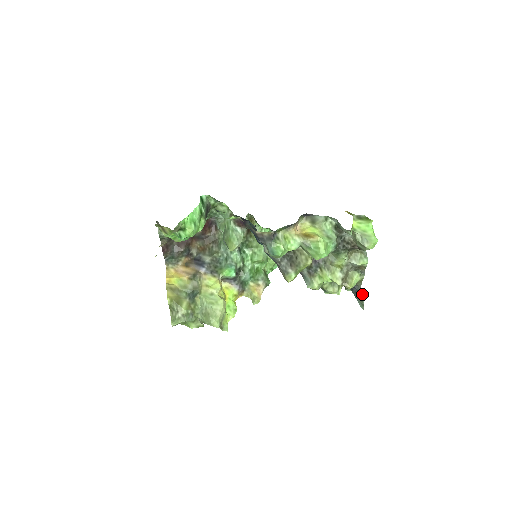
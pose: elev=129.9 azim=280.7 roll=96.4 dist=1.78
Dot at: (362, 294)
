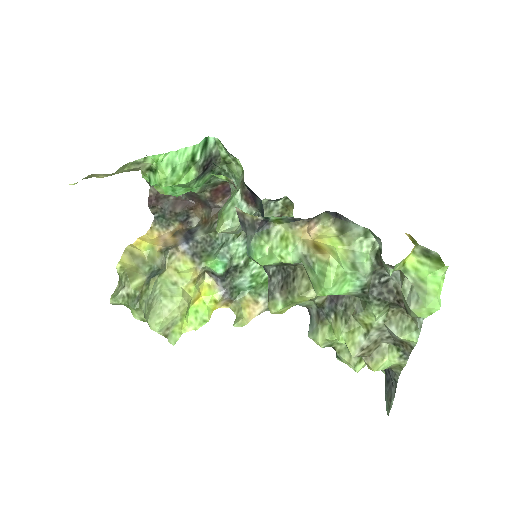
Dot at: (395, 389)
